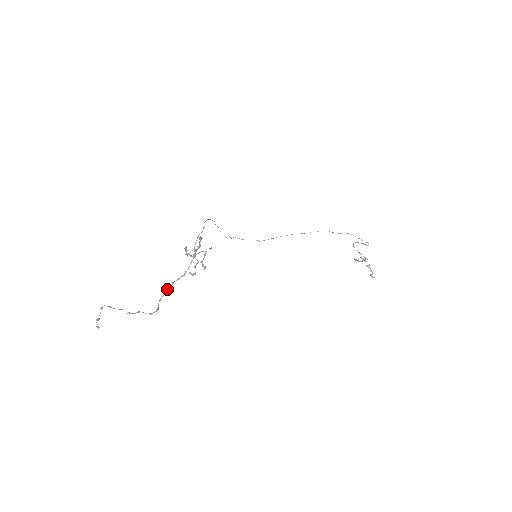
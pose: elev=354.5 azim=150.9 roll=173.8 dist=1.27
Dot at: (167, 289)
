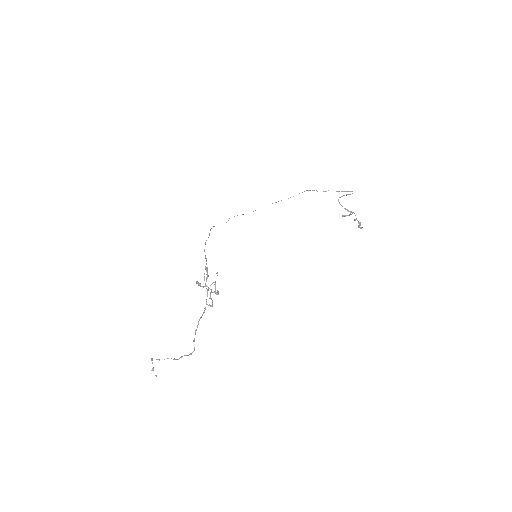
Dot at: (196, 330)
